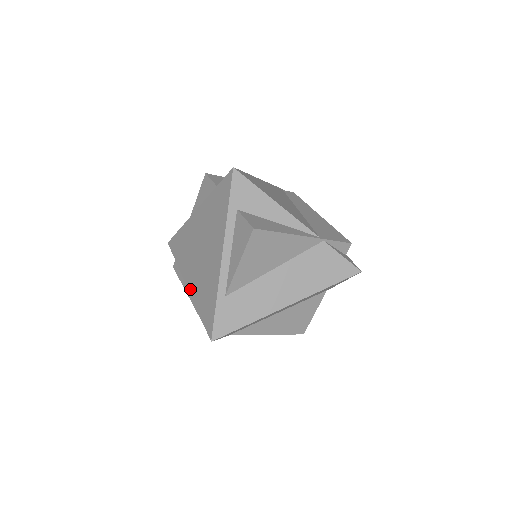
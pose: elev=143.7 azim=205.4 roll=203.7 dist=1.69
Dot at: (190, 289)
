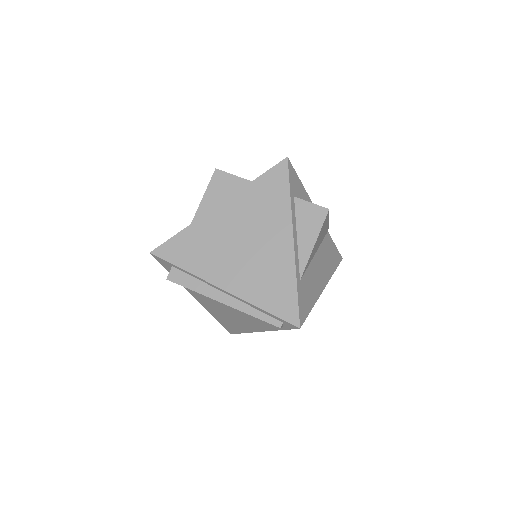
Dot at: (232, 289)
